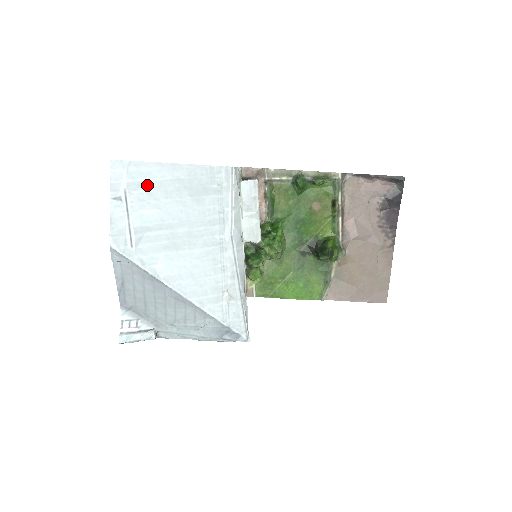
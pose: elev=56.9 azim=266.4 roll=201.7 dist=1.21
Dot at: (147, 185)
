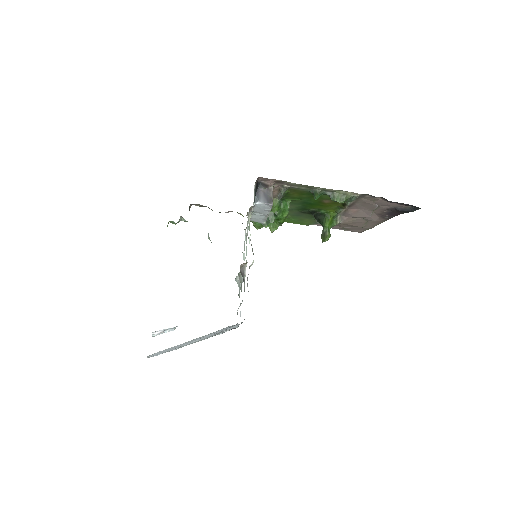
Dot at: (173, 347)
